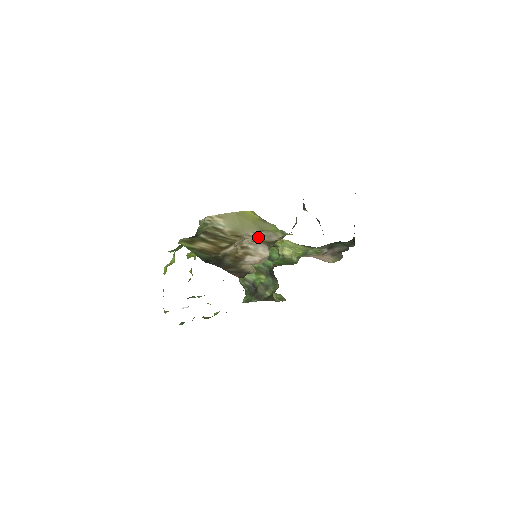
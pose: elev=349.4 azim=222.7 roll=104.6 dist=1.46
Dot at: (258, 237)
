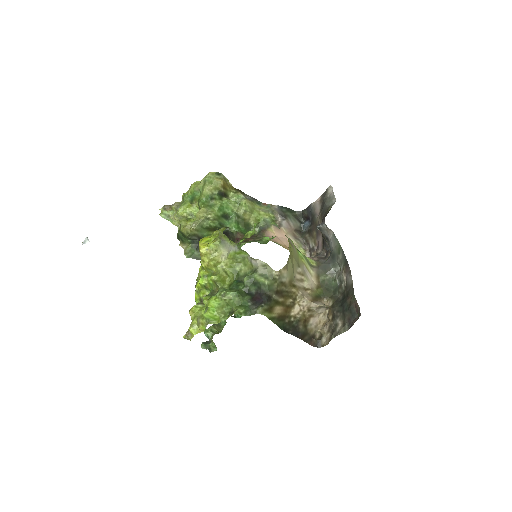
Dot at: (302, 279)
